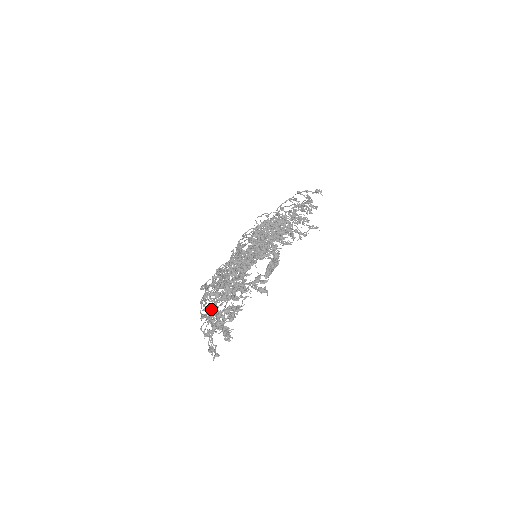
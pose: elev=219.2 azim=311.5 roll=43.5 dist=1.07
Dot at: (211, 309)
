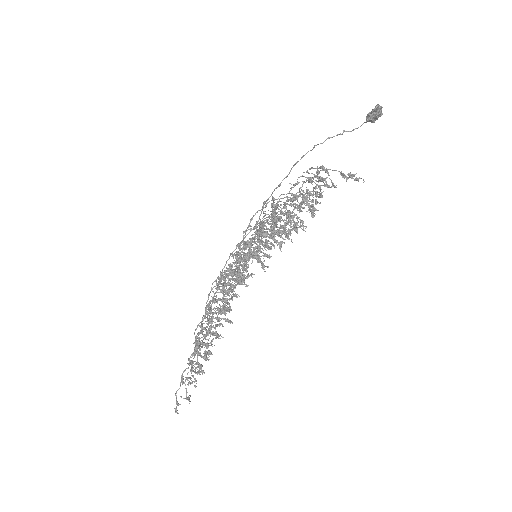
Dot at: occluded
